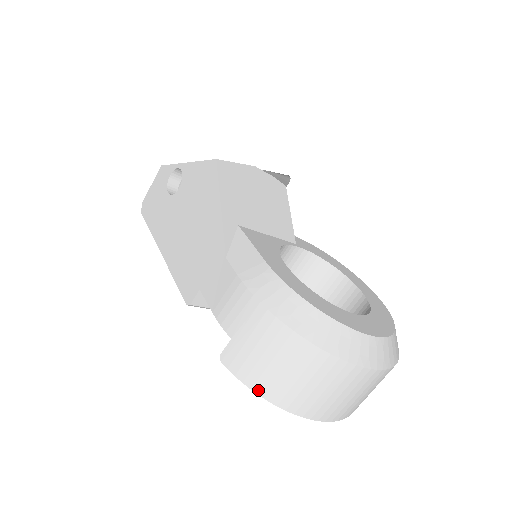
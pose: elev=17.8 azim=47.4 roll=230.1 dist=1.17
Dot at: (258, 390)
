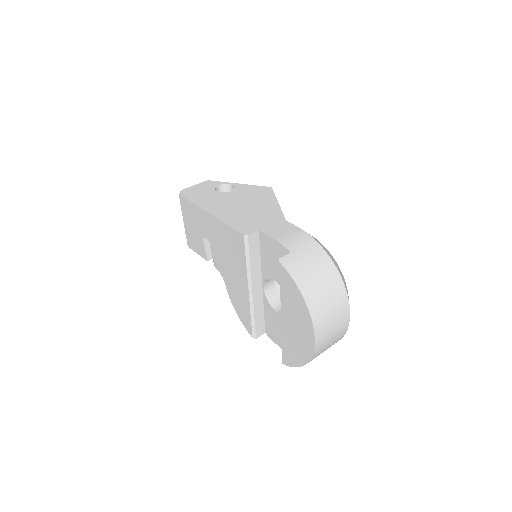
Dot at: (300, 286)
